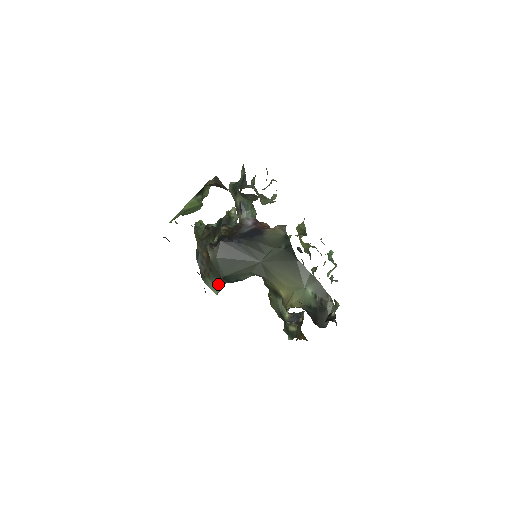
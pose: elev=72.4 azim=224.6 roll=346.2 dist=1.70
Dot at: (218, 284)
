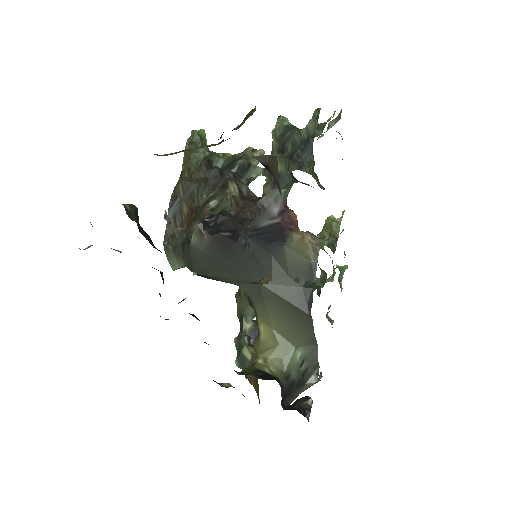
Dot at: (183, 265)
